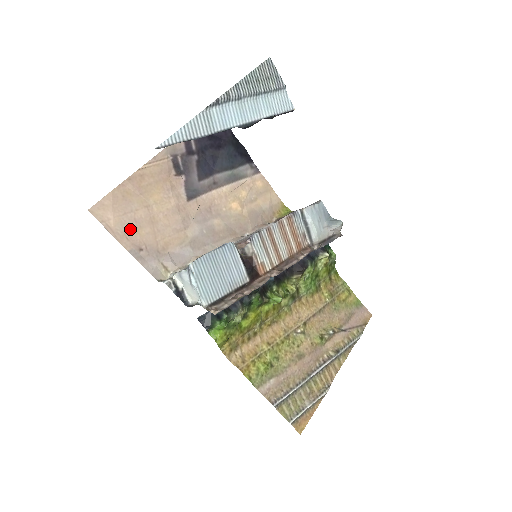
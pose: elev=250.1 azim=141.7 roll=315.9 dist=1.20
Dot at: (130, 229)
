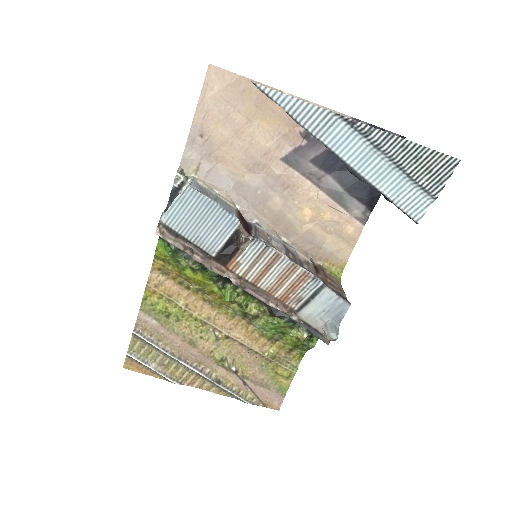
Dot at: (216, 115)
